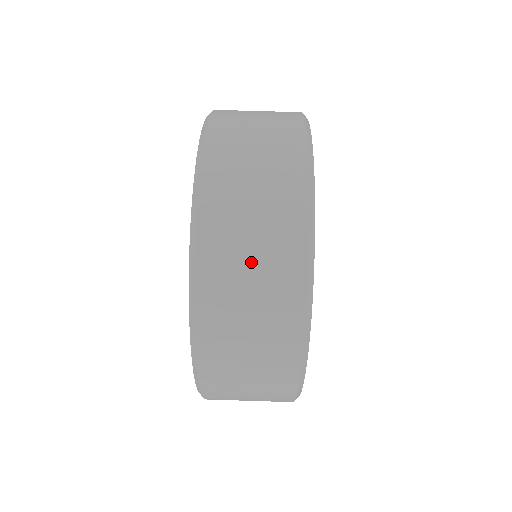
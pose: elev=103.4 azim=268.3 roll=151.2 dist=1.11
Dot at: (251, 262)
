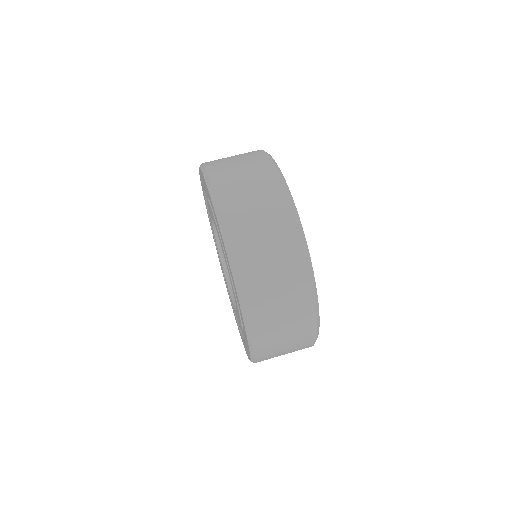
Dot at: (250, 193)
